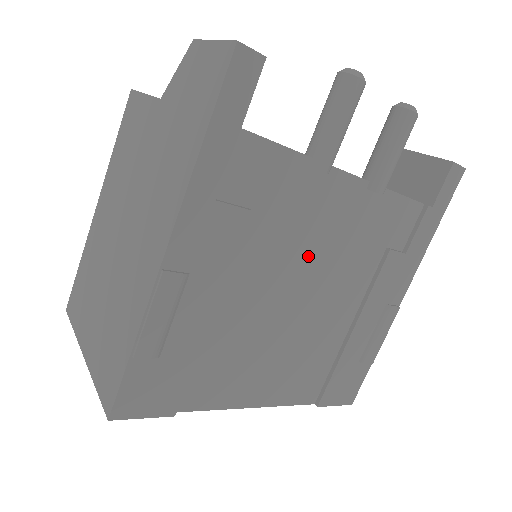
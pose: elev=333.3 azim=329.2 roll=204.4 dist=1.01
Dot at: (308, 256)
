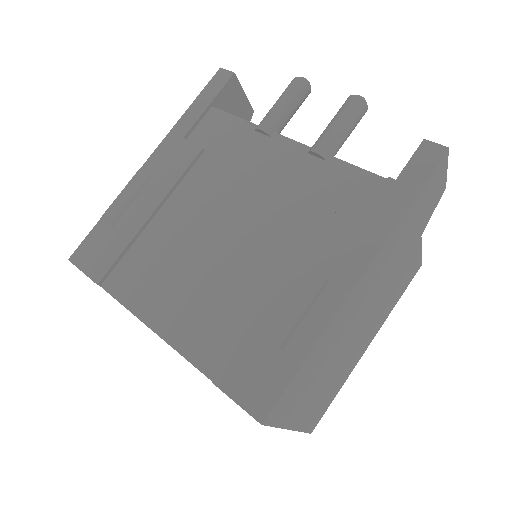
Dot at: (242, 196)
